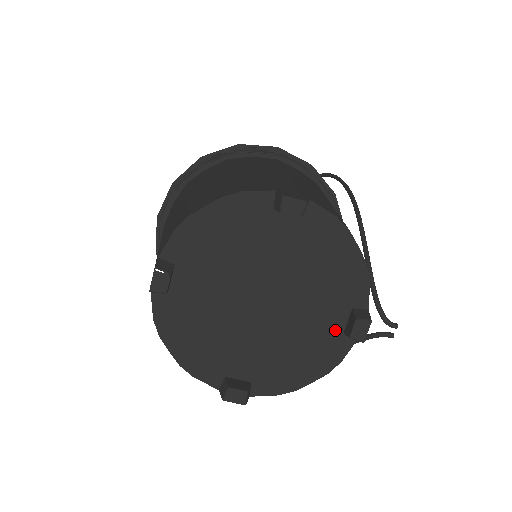
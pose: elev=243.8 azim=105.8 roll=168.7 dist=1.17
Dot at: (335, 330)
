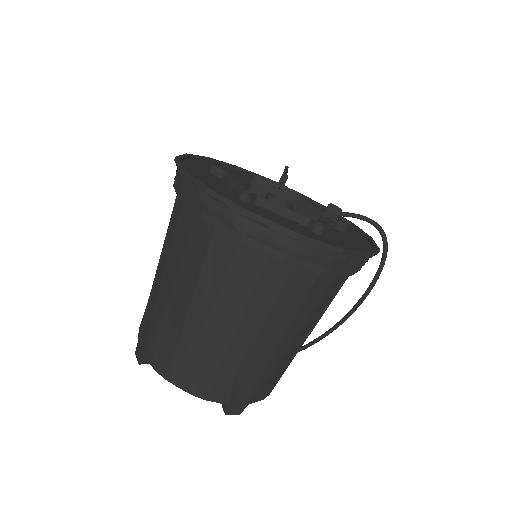
Dot at: occluded
